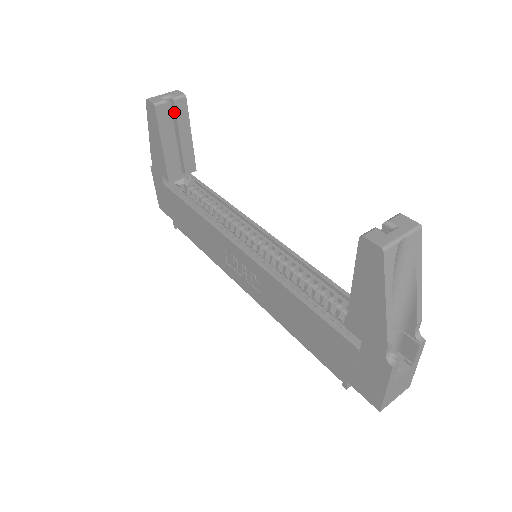
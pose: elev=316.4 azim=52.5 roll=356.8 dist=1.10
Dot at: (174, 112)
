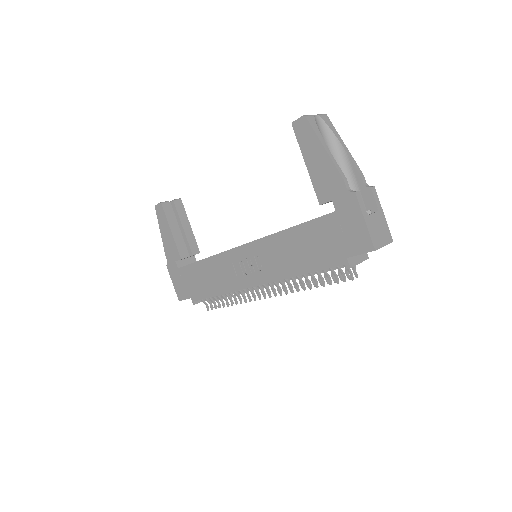
Dot at: (175, 210)
